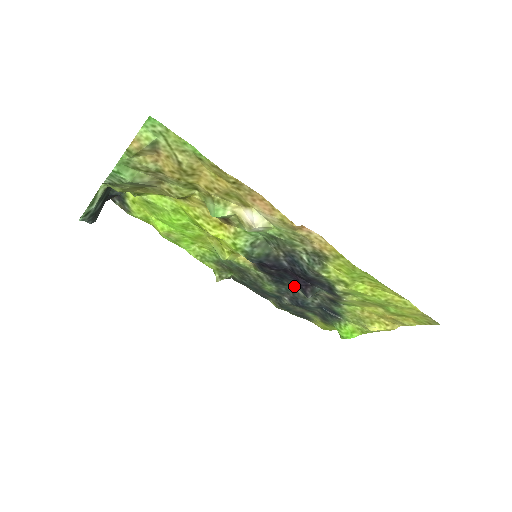
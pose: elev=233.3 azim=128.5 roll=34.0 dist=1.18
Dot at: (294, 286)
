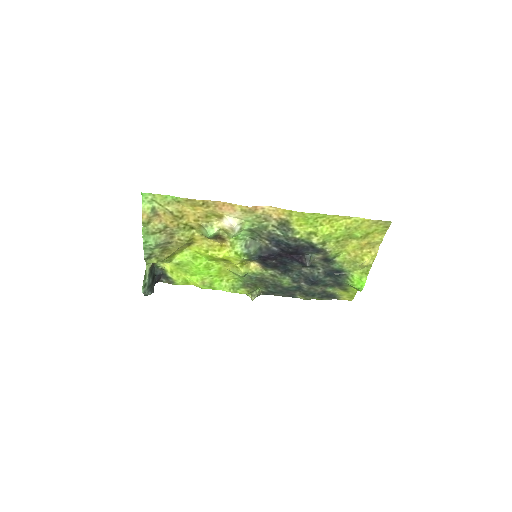
Dot at: (296, 266)
